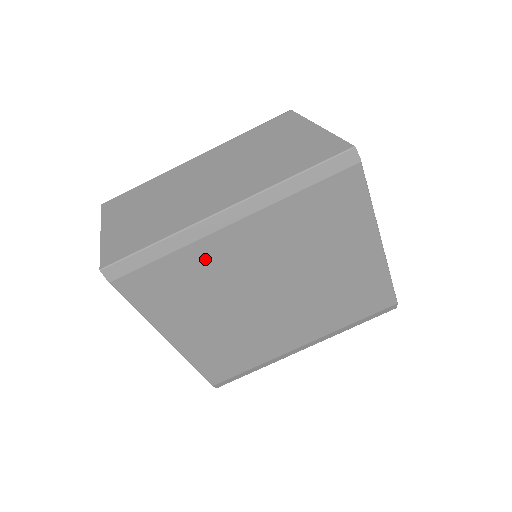
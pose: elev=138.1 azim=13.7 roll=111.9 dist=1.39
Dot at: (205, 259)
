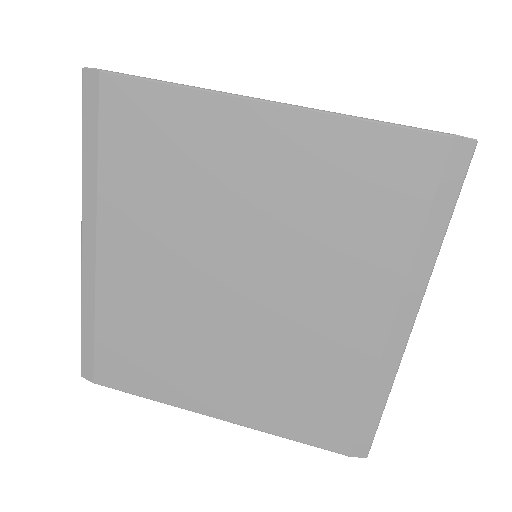
Dot at: (124, 302)
